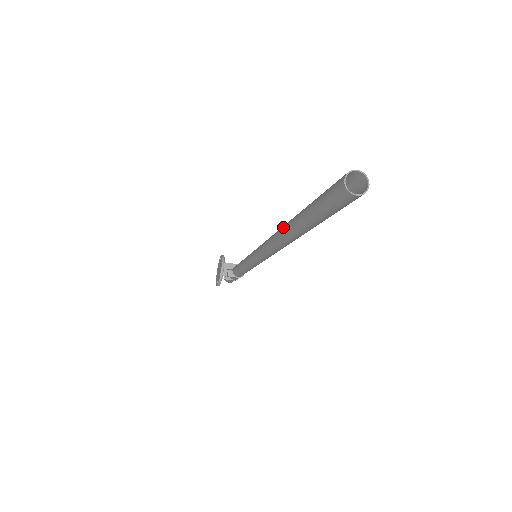
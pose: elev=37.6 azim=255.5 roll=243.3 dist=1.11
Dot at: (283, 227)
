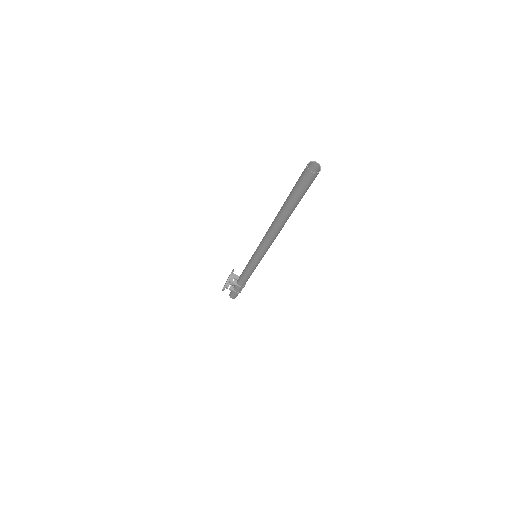
Dot at: occluded
